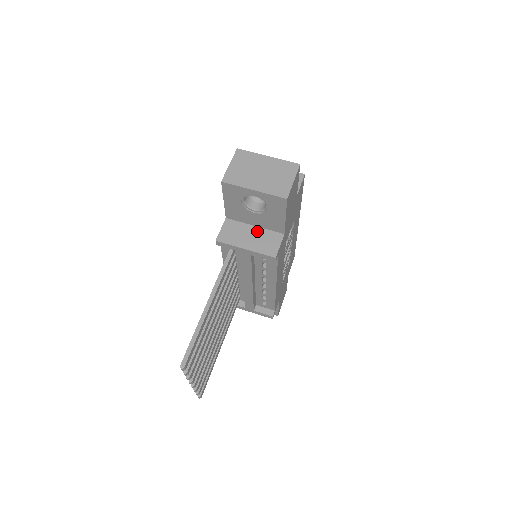
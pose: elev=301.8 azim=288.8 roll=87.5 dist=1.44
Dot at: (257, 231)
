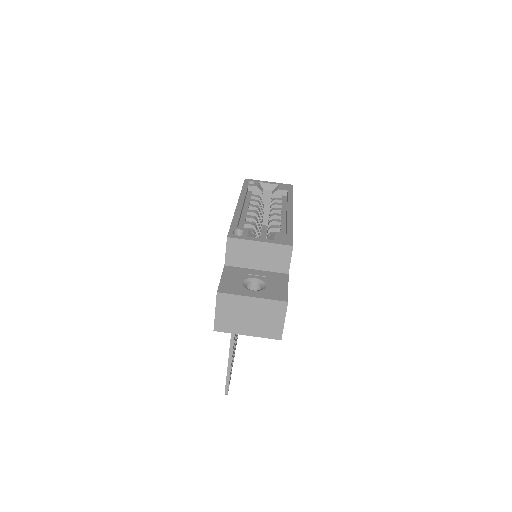
Dot at: occluded
